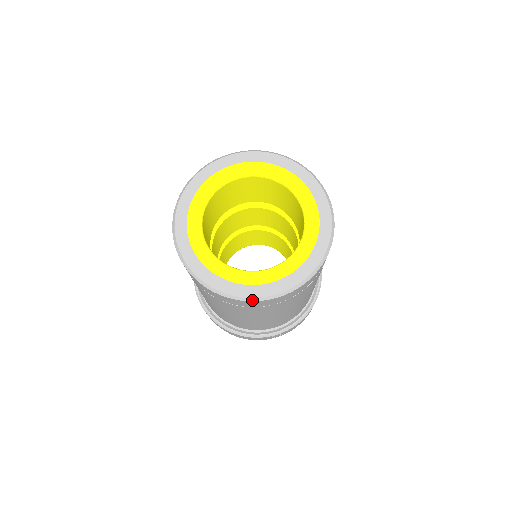
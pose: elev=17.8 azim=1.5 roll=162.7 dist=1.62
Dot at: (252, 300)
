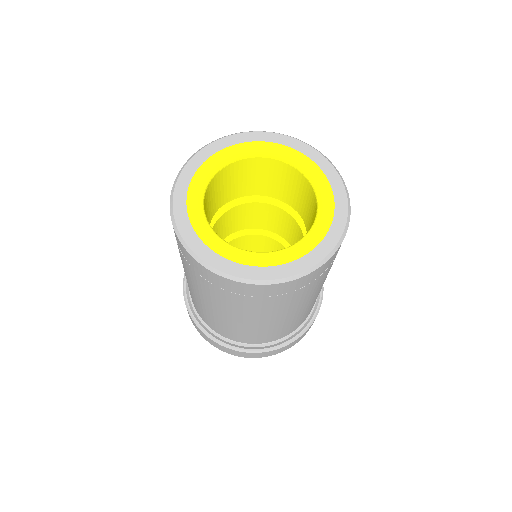
Dot at: (329, 257)
